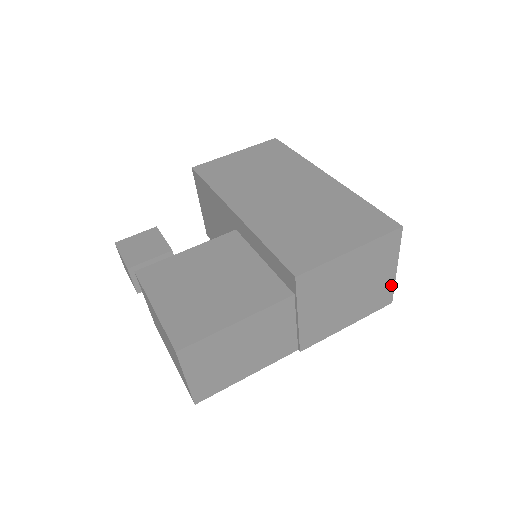
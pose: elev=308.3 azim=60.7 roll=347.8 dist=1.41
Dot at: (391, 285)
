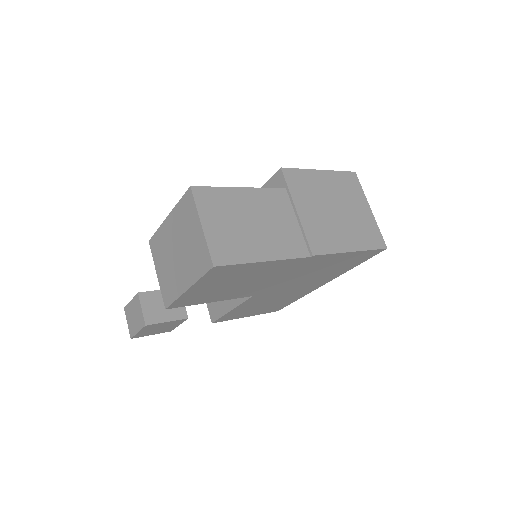
Dot at: (375, 226)
